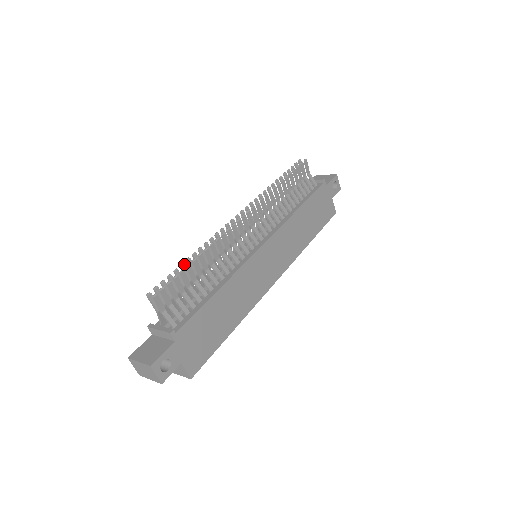
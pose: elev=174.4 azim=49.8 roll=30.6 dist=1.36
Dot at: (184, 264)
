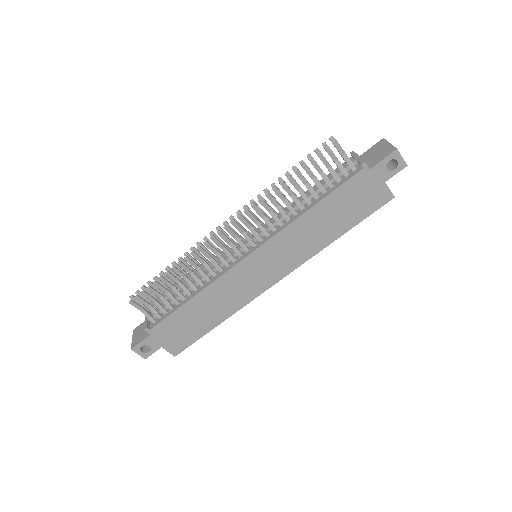
Dot at: (163, 273)
